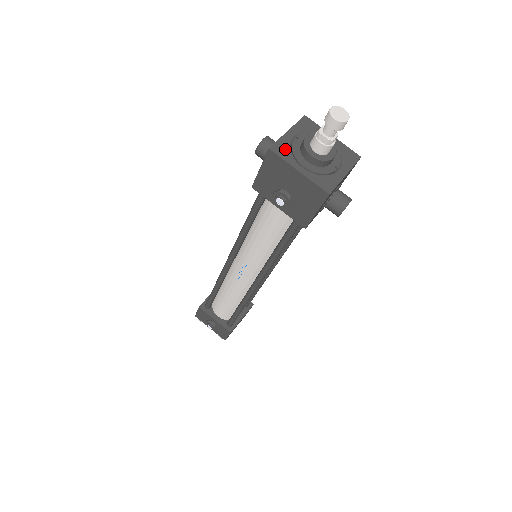
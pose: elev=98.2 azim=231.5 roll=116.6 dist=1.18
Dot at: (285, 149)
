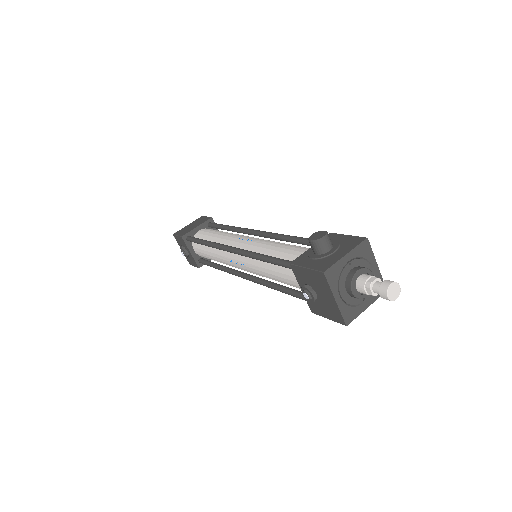
Dot at: (336, 275)
